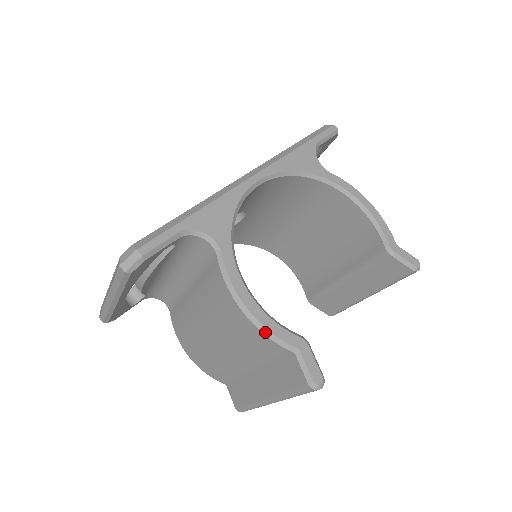
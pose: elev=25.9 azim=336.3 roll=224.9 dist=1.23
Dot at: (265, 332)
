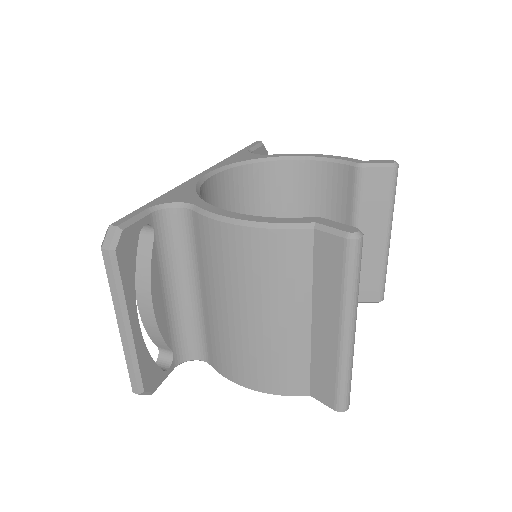
Dot at: (271, 226)
